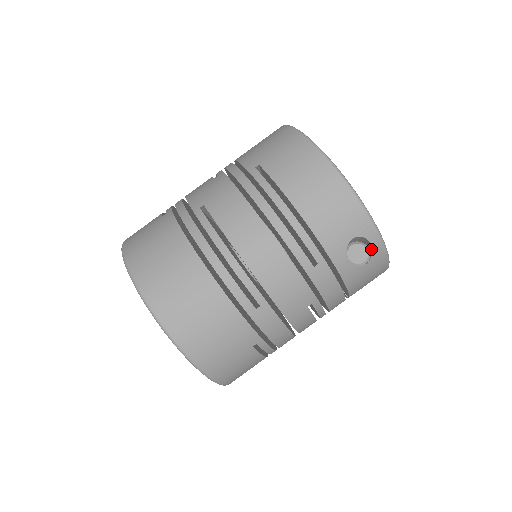
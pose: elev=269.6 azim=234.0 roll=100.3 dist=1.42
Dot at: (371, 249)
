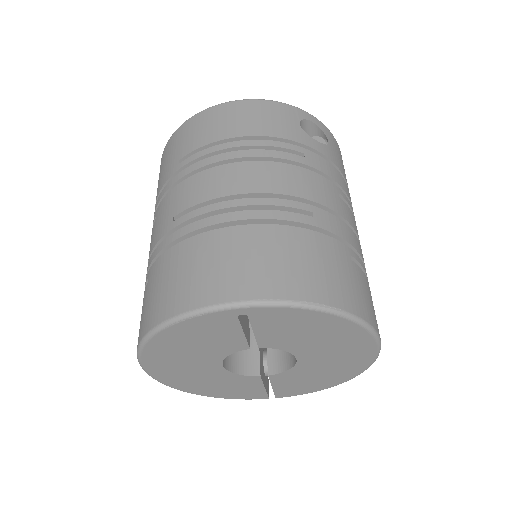
Dot at: (318, 129)
